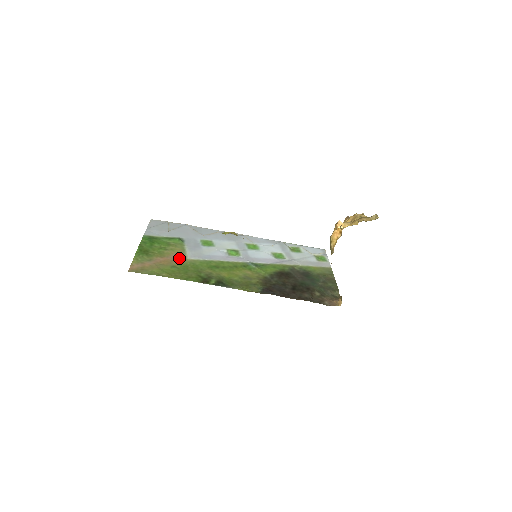
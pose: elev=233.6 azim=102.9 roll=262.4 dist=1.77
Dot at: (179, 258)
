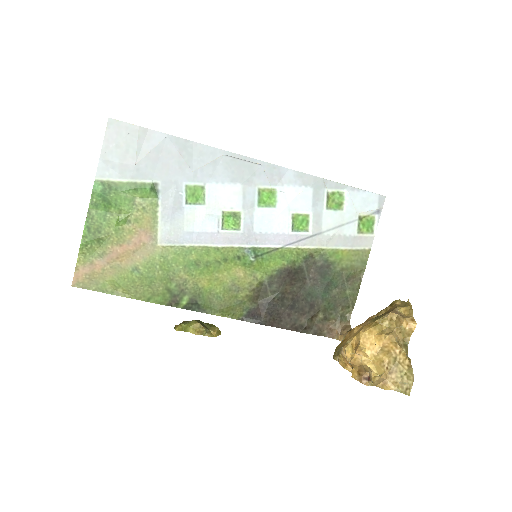
Dot at: (145, 244)
